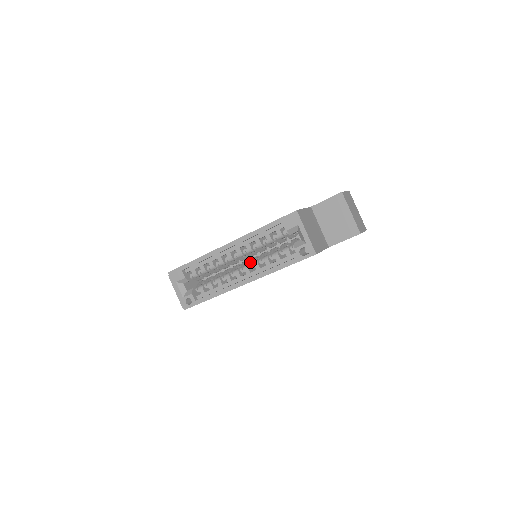
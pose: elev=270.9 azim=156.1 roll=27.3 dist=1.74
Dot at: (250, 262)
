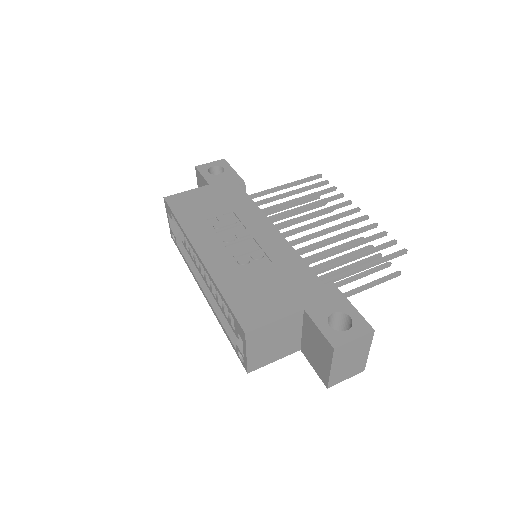
Dot at: occluded
